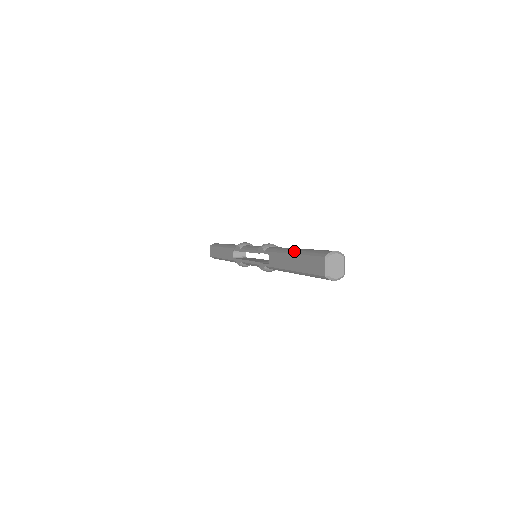
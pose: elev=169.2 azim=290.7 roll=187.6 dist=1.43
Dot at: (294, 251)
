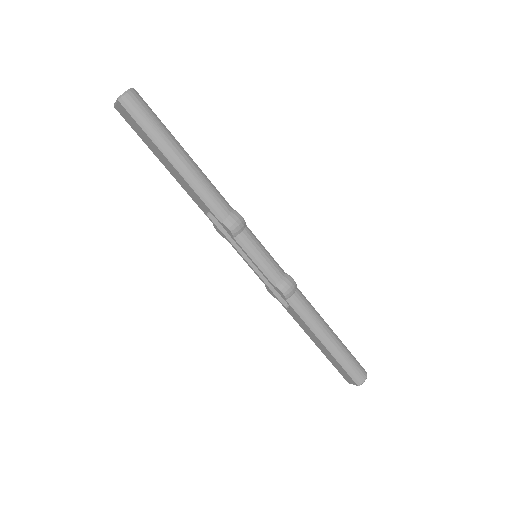
Dot at: (329, 347)
